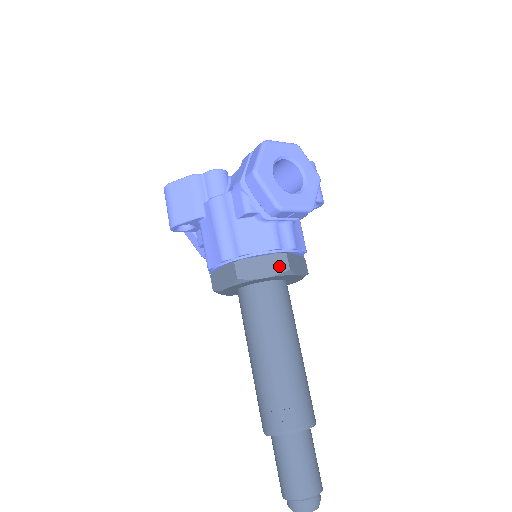
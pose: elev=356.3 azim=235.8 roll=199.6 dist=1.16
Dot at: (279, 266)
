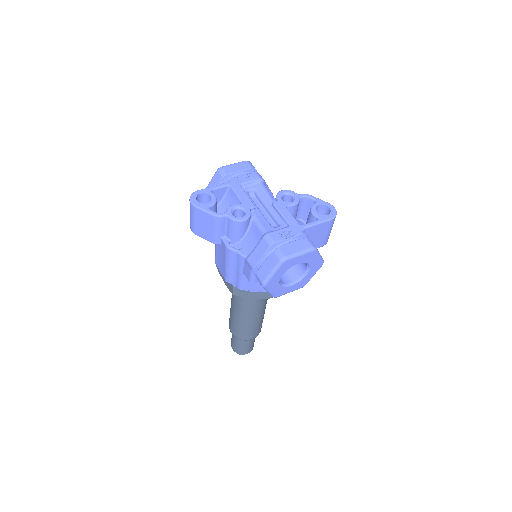
Dot at: (265, 295)
